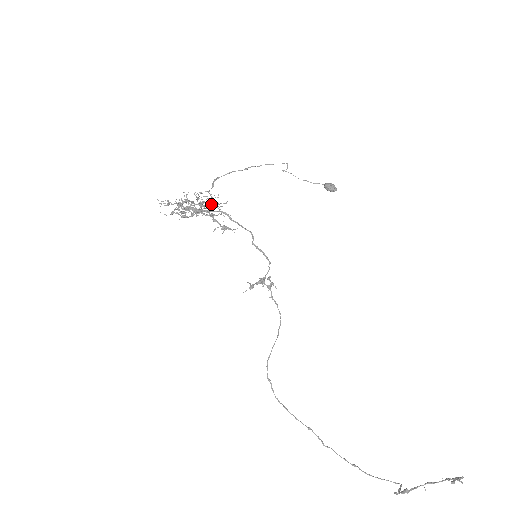
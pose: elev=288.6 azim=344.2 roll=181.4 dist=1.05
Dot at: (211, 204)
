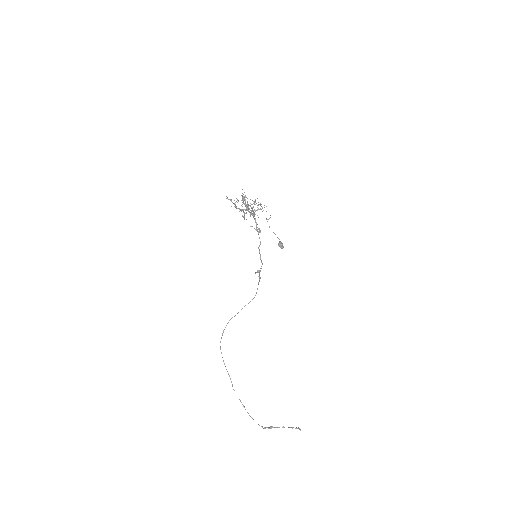
Dot at: (253, 212)
